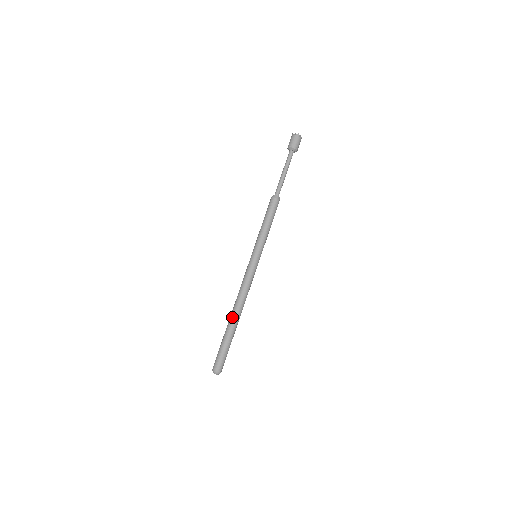
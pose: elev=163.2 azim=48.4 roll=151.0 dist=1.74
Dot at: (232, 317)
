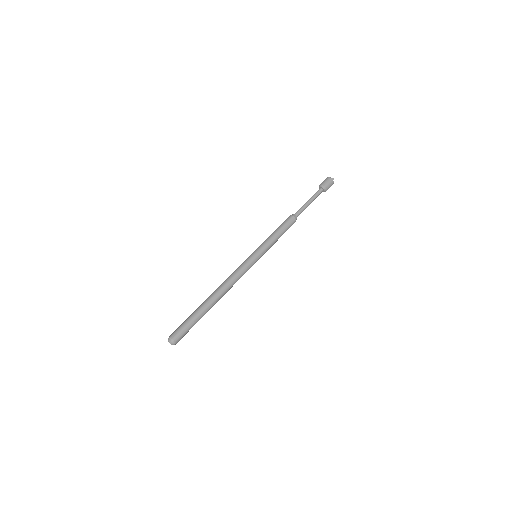
Dot at: (211, 297)
